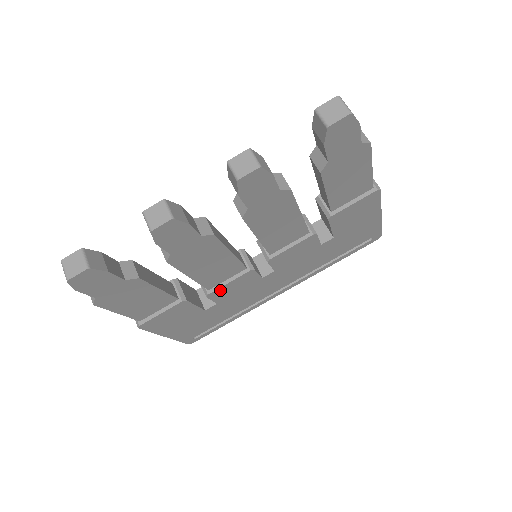
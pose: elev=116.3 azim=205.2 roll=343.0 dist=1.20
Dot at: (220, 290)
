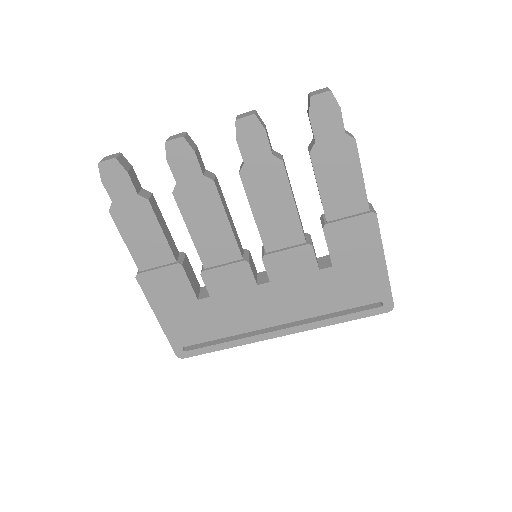
Dot at: (214, 273)
